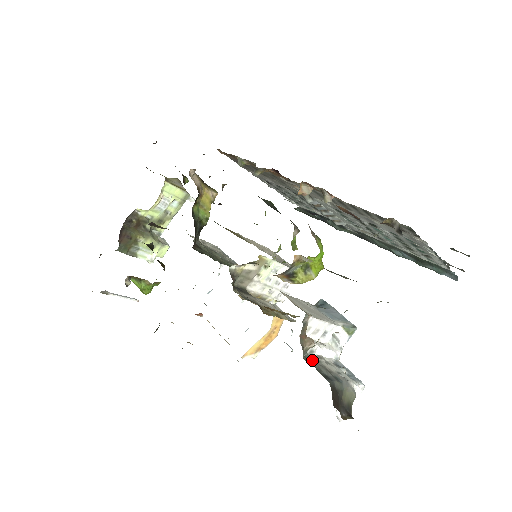
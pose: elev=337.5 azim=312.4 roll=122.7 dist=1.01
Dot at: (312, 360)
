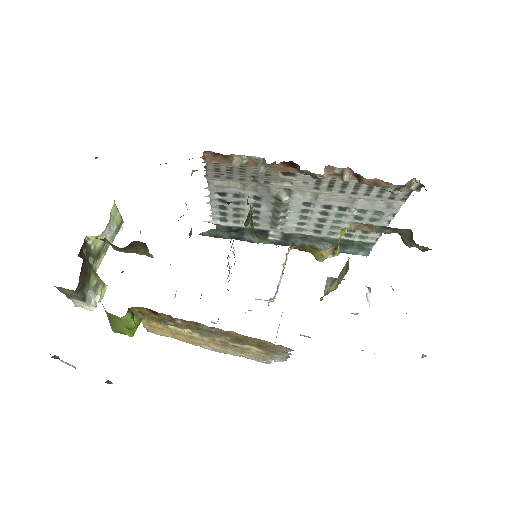
Dot at: occluded
